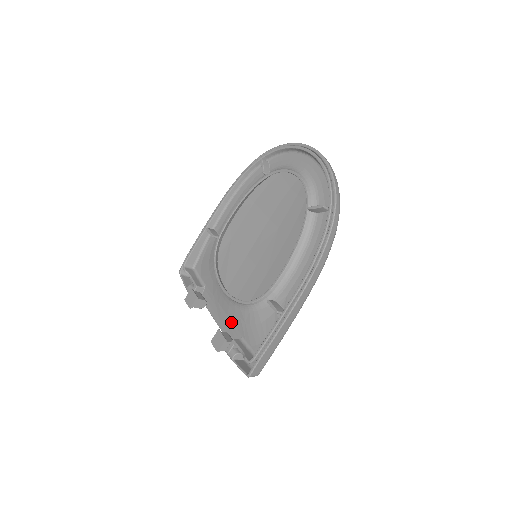
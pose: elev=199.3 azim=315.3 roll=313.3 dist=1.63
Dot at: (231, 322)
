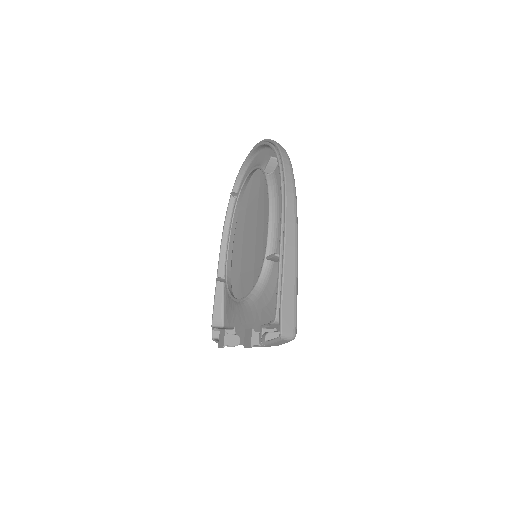
Dot at: (259, 324)
